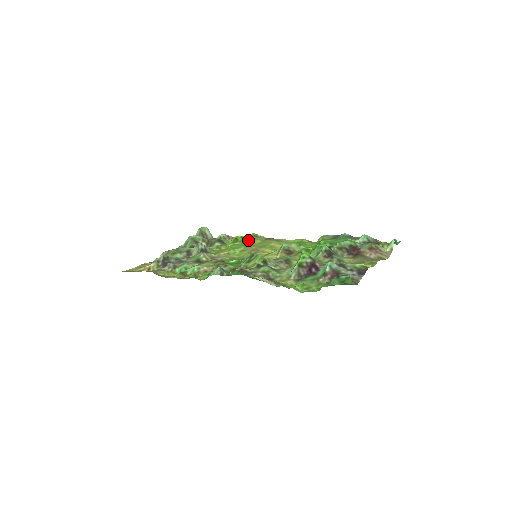
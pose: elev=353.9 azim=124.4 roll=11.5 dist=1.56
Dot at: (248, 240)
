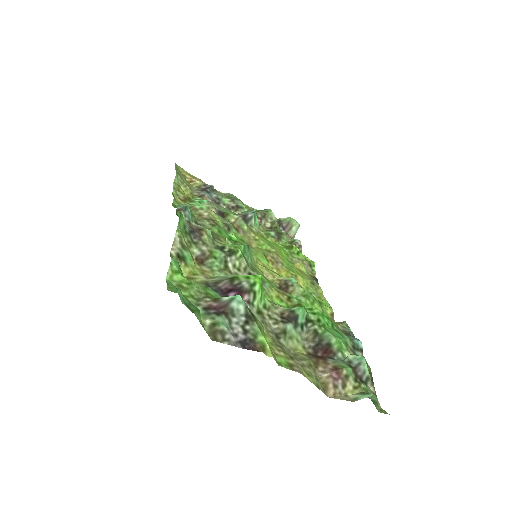
Dot at: (297, 258)
